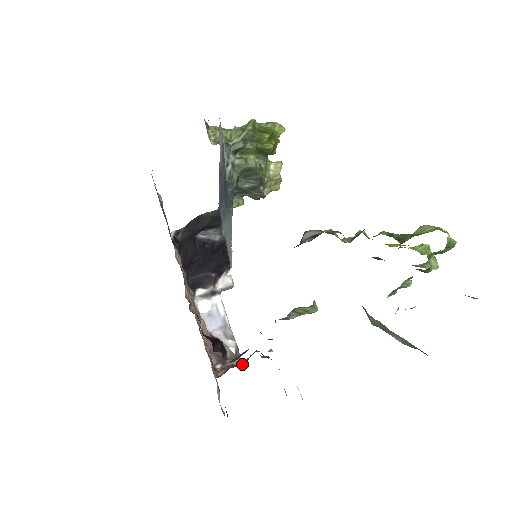
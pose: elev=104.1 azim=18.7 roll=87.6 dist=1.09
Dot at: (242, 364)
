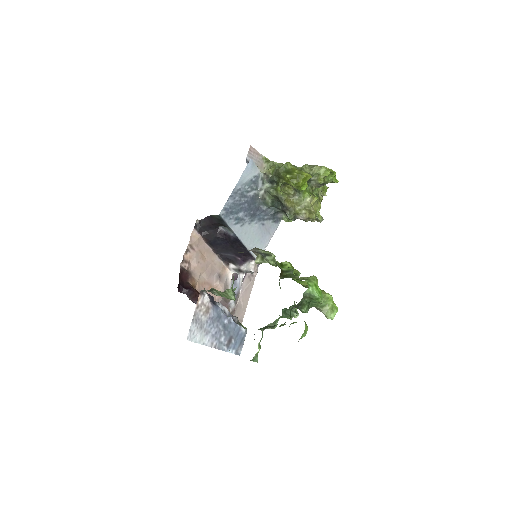
Dot at: occluded
